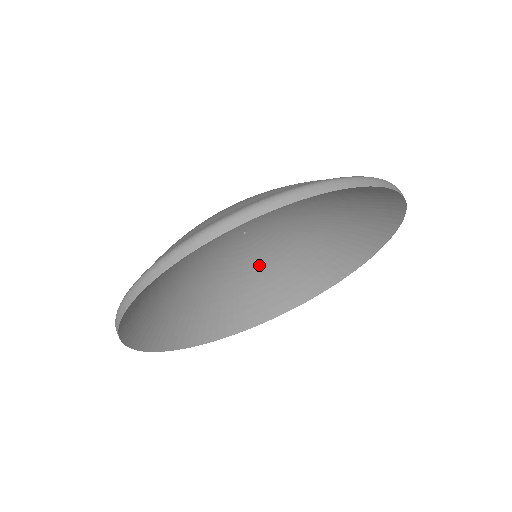
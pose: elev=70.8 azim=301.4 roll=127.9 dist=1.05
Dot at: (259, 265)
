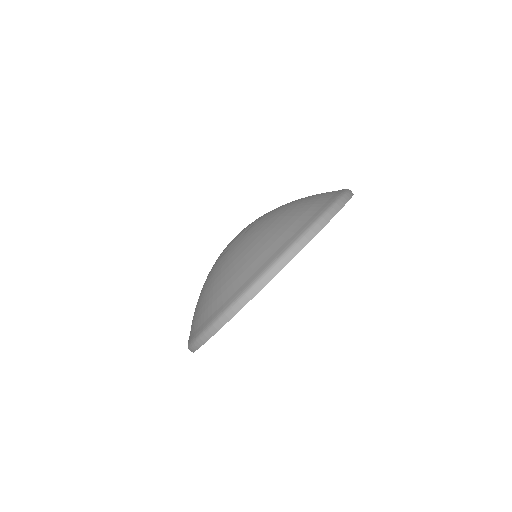
Dot at: occluded
